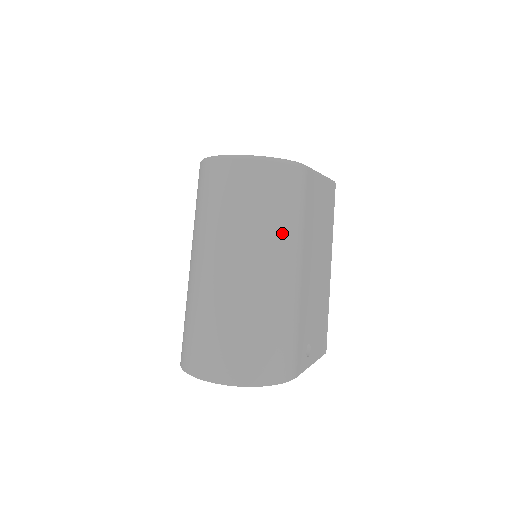
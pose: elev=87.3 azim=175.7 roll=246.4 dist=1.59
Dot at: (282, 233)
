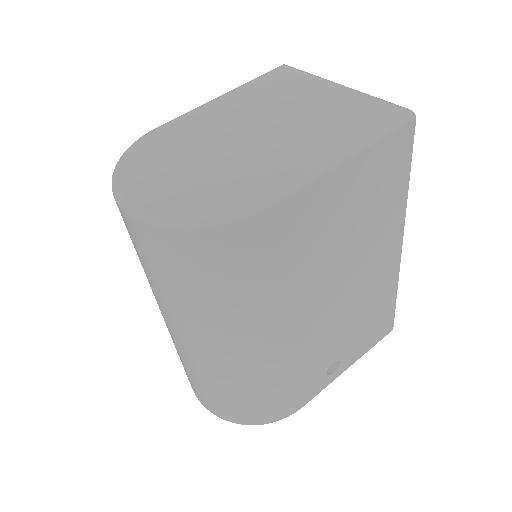
Dot at: (230, 313)
